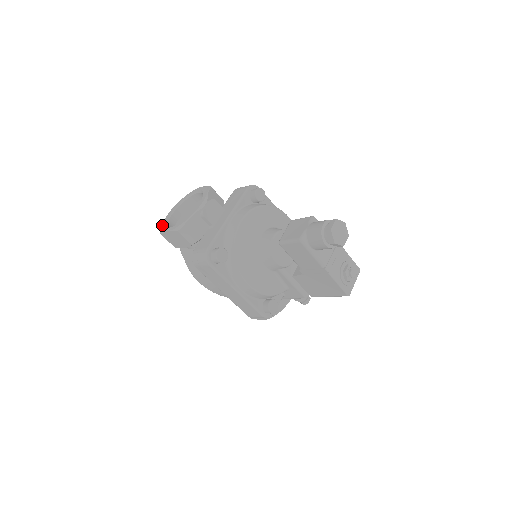
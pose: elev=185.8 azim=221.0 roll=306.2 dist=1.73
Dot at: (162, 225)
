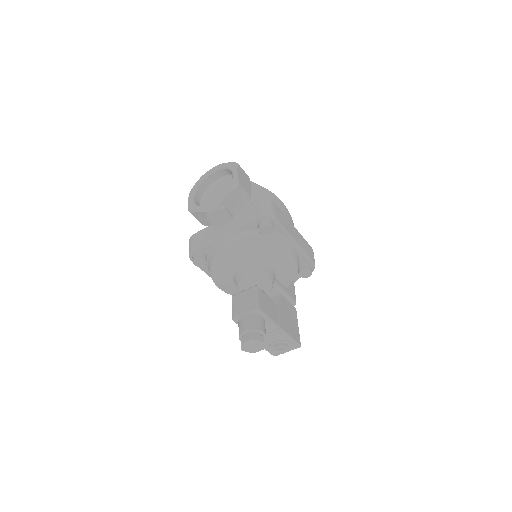
Dot at: (198, 180)
